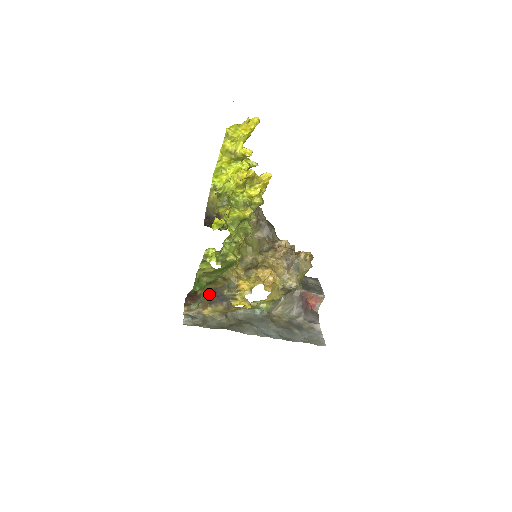
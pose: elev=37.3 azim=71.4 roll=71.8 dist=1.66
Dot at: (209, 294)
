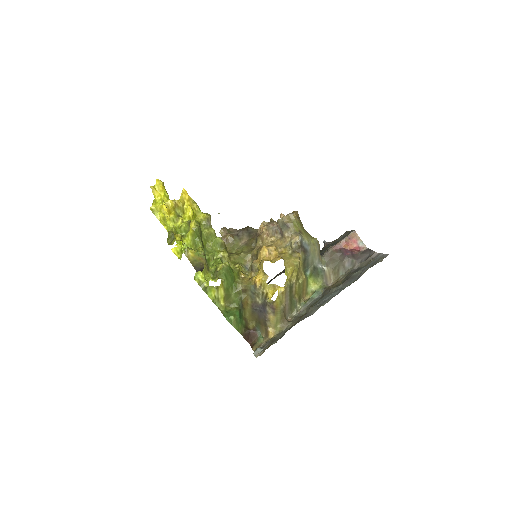
Dot at: (257, 319)
